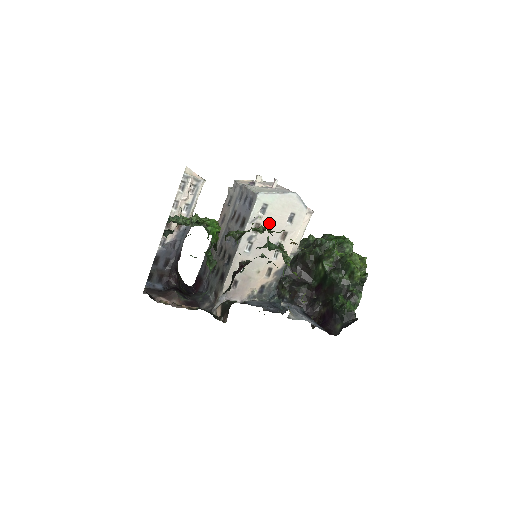
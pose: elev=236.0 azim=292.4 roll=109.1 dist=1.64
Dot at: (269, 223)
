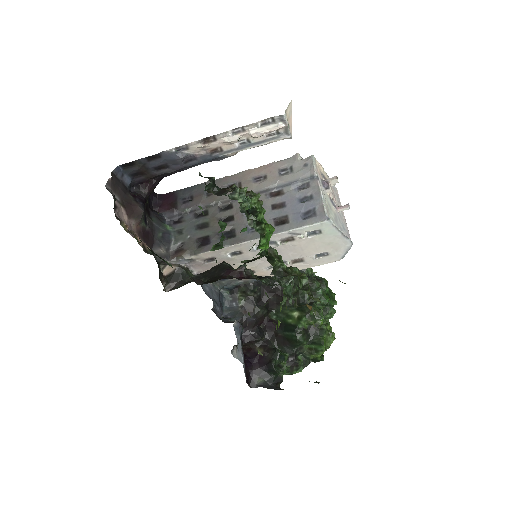
Dot at: (302, 245)
